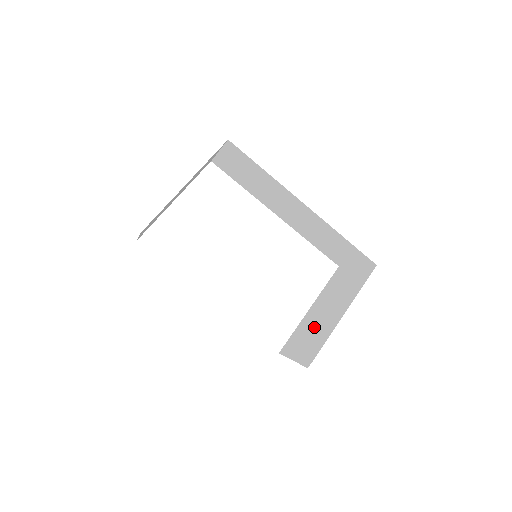
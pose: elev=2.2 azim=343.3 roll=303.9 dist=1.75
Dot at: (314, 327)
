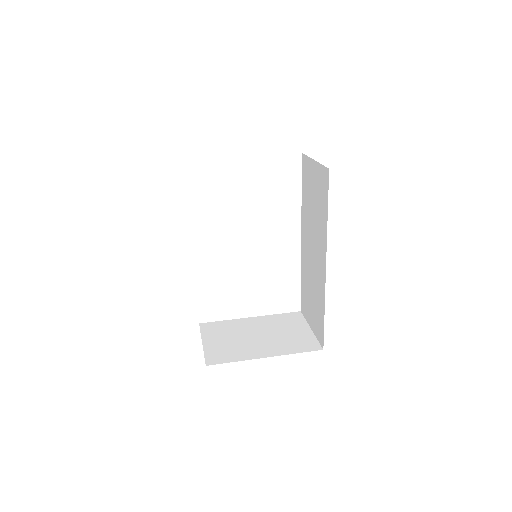
Dot at: (240, 338)
